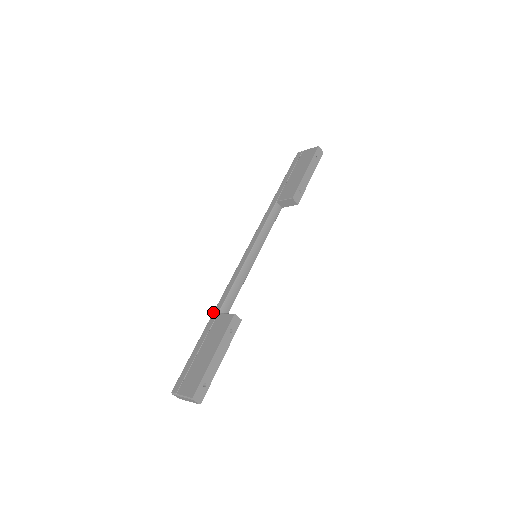
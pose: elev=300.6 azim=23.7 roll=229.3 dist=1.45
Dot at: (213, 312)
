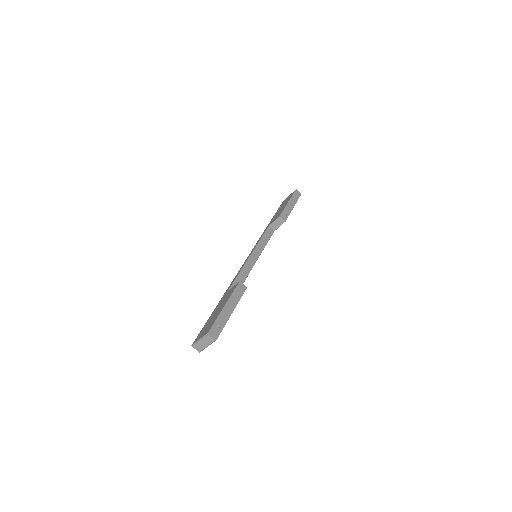
Dot at: (224, 293)
